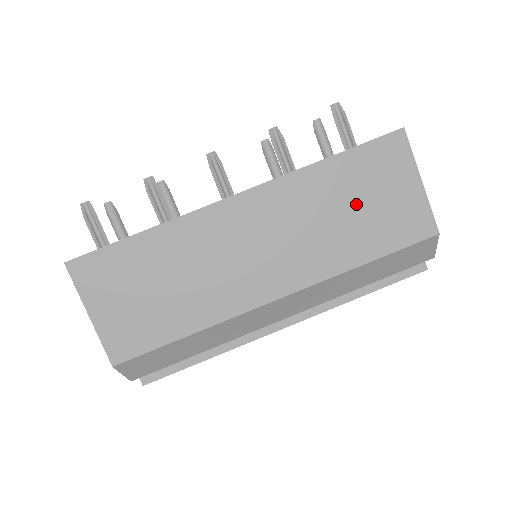
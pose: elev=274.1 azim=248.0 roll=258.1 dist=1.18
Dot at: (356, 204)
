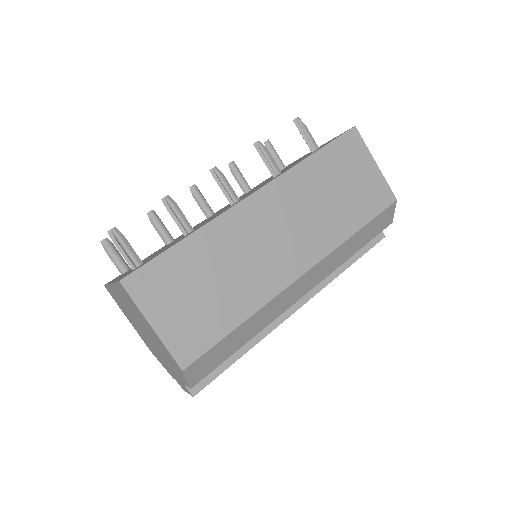
Dot at: (339, 187)
